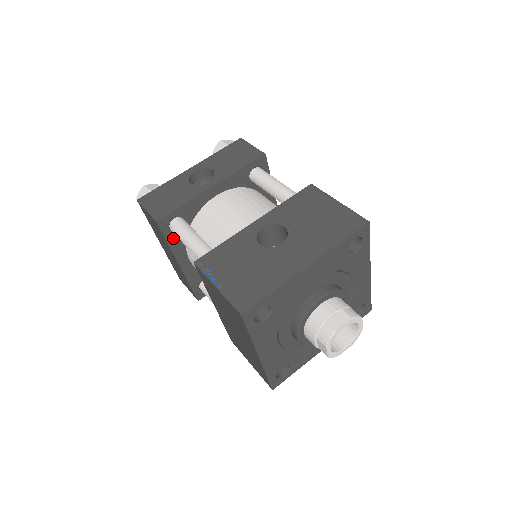
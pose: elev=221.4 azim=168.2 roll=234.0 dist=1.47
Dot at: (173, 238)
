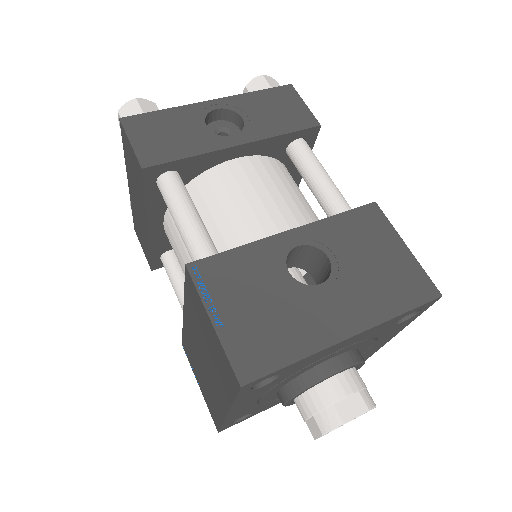
Dot at: (155, 195)
